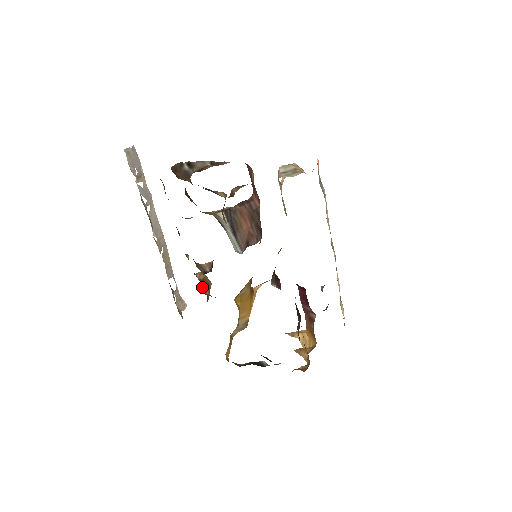
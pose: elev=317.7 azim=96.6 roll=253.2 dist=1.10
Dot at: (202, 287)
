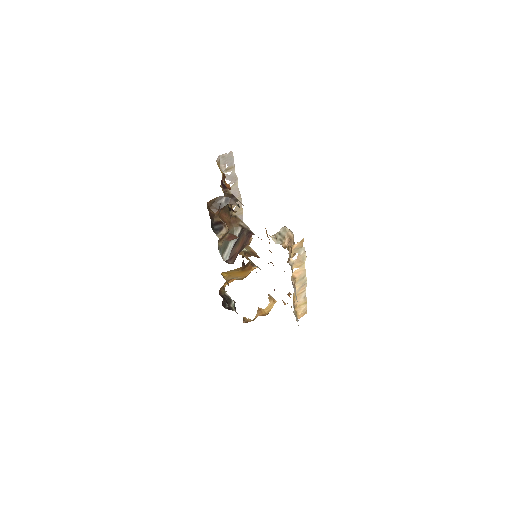
Dot at: occluded
